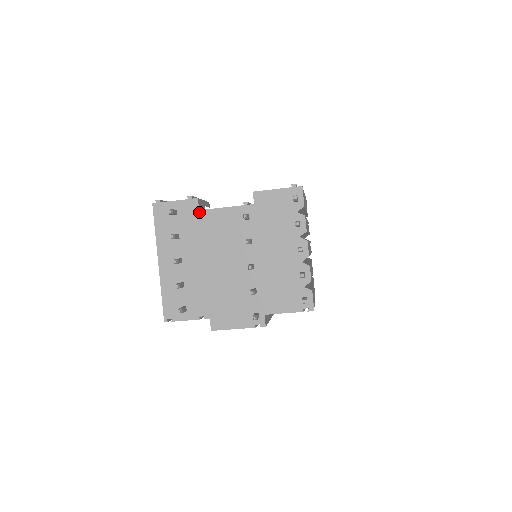
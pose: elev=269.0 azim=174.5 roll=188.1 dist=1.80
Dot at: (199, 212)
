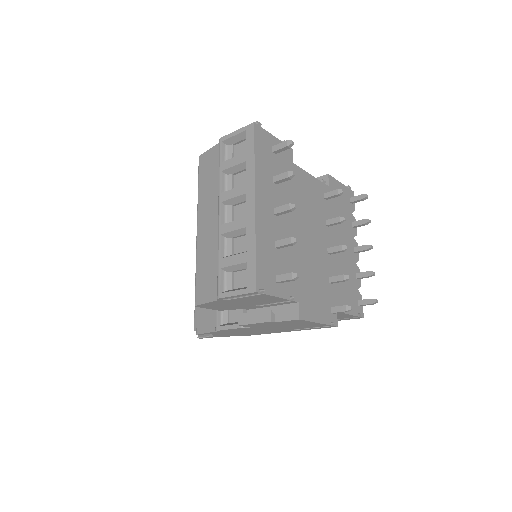
Dot at: (293, 165)
